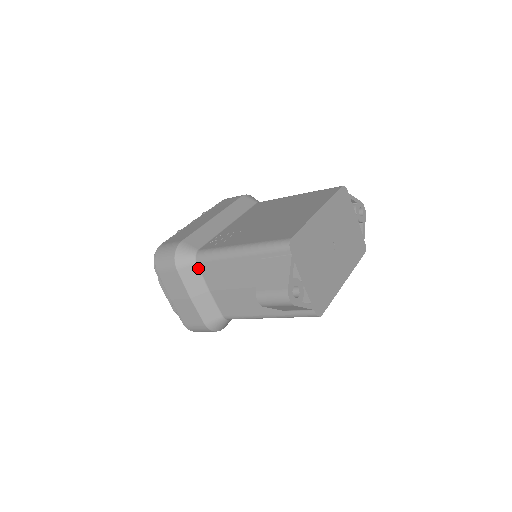
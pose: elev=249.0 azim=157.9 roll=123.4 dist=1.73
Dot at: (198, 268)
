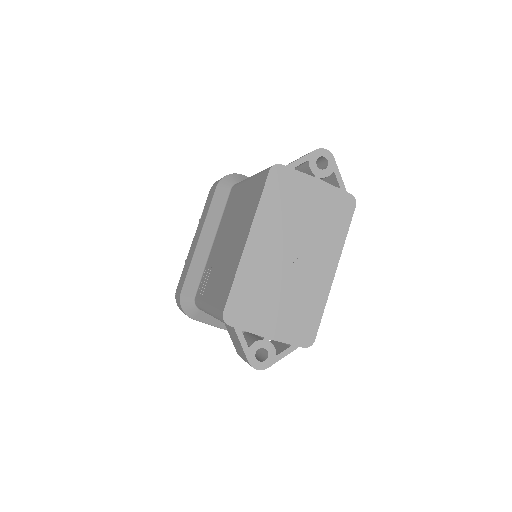
Dot at: occluded
